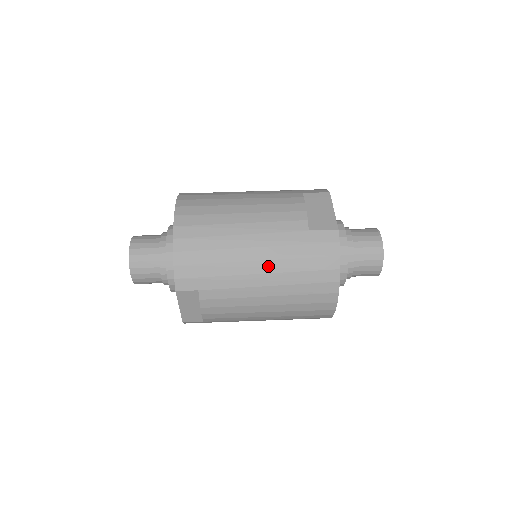
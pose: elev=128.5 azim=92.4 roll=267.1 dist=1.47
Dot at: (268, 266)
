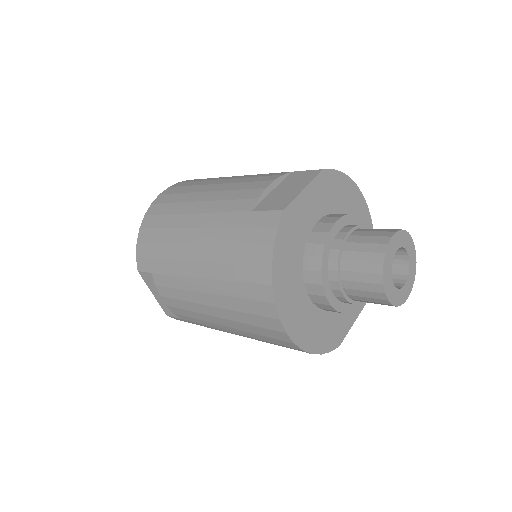
Dot at: (203, 252)
